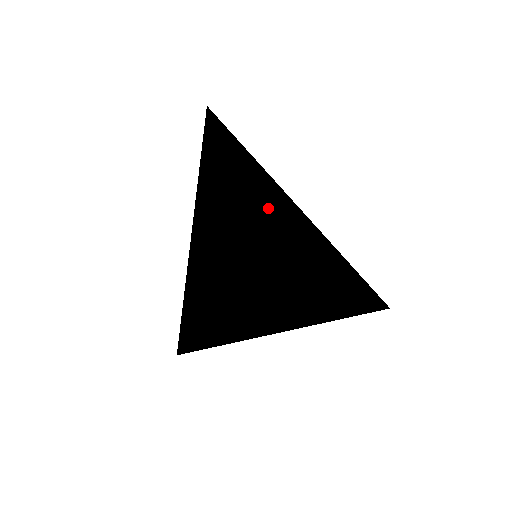
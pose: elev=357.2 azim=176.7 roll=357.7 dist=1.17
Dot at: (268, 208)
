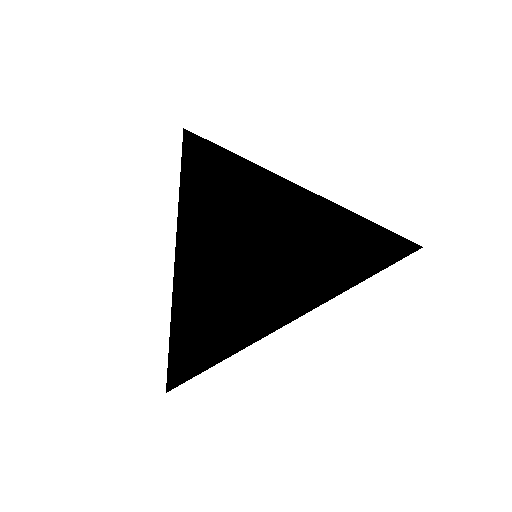
Dot at: (246, 212)
